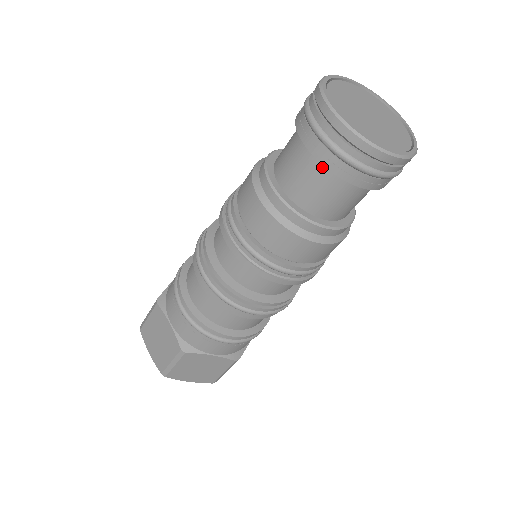
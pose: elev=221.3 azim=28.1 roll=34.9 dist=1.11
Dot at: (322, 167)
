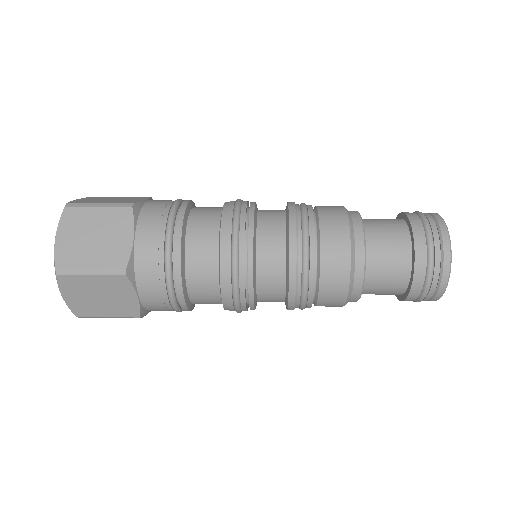
Dot at: (400, 292)
